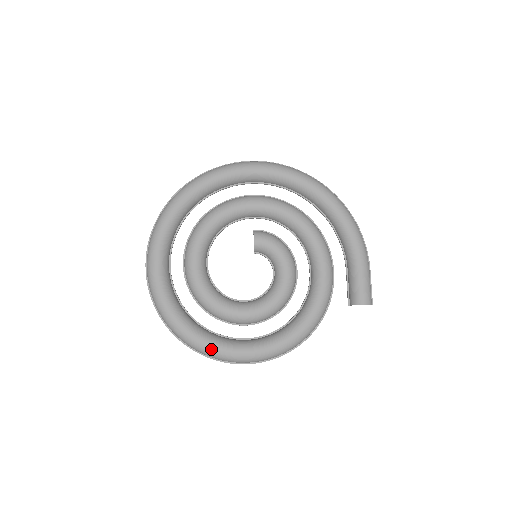
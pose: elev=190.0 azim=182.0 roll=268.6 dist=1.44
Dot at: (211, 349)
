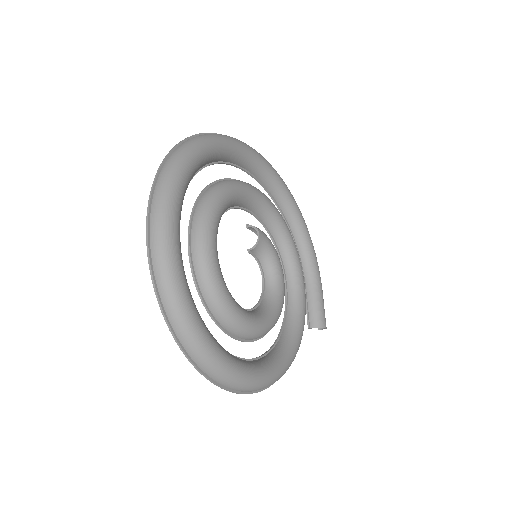
Dot at: (233, 371)
